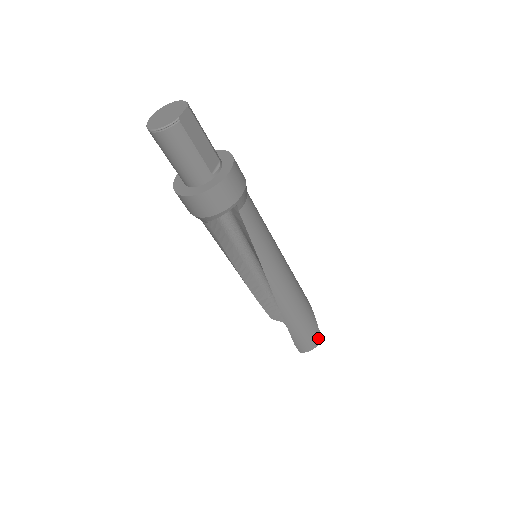
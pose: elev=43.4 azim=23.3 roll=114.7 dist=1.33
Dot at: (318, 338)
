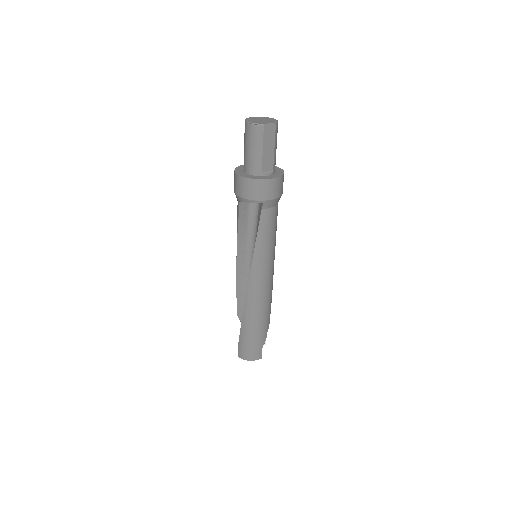
Dot at: (257, 355)
